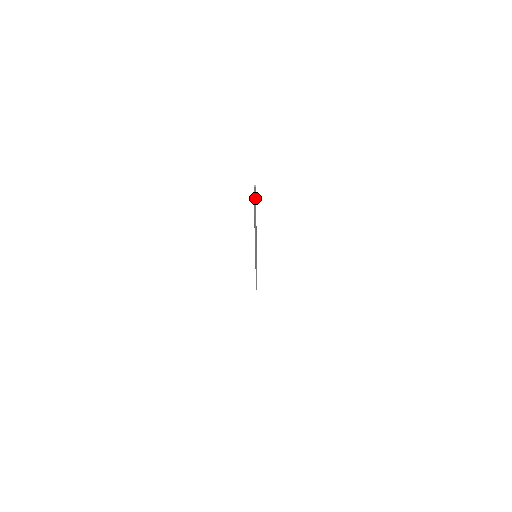
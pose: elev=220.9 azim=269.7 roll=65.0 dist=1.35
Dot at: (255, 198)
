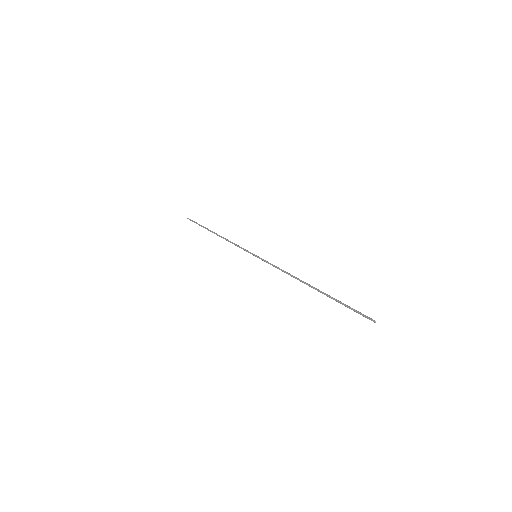
Dot at: (358, 313)
